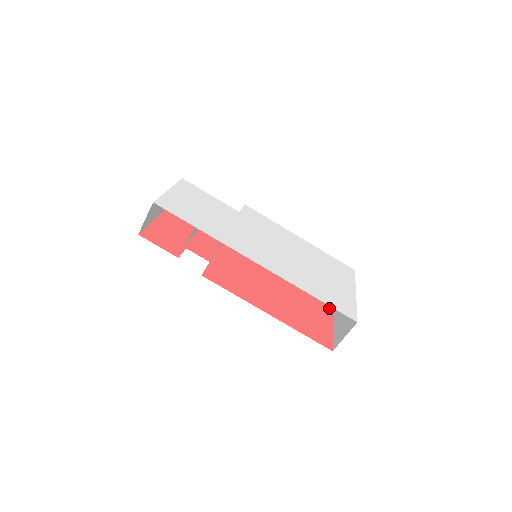
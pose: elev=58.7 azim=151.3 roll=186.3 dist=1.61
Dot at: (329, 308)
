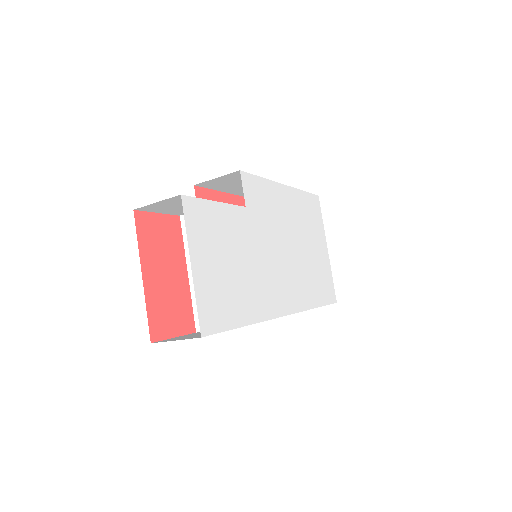
Dot at: occluded
